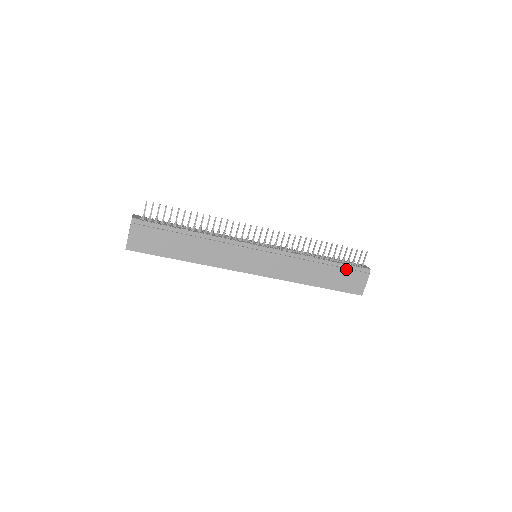
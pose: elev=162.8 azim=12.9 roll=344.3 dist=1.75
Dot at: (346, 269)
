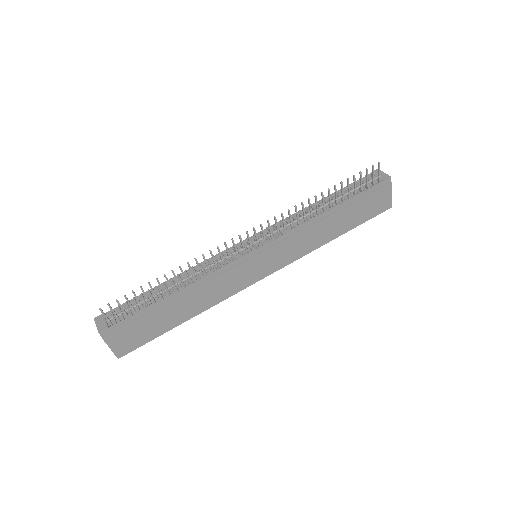
Dot at: (363, 198)
